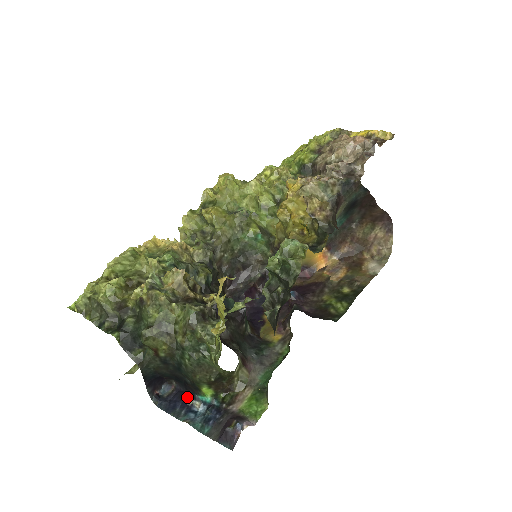
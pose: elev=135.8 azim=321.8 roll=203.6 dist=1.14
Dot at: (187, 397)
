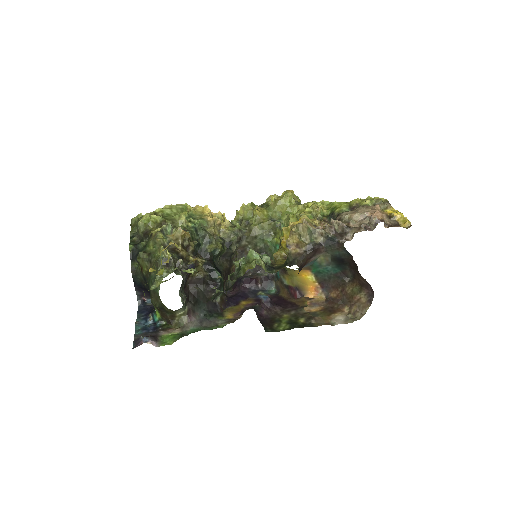
Dot at: (152, 311)
